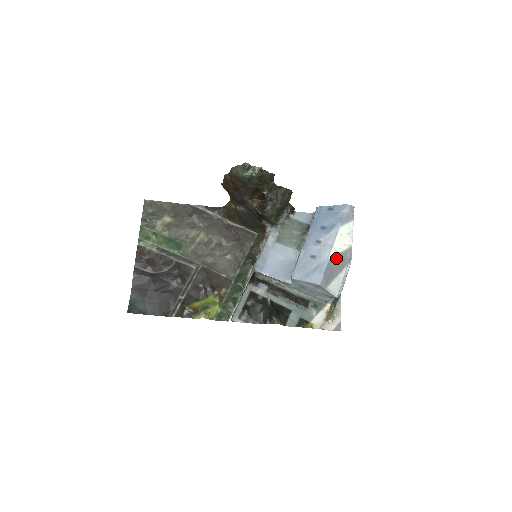
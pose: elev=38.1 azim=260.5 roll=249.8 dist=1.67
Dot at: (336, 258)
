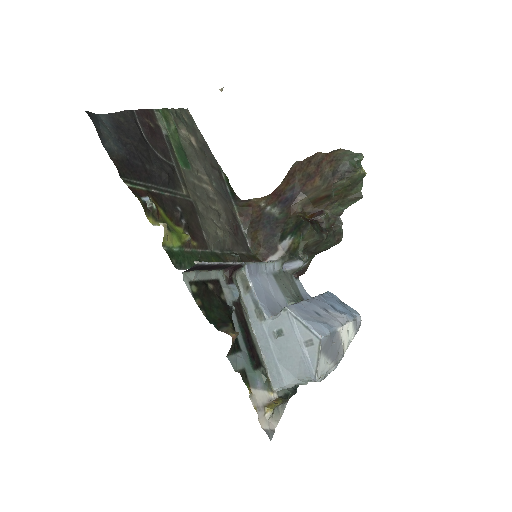
Dot at: (338, 340)
